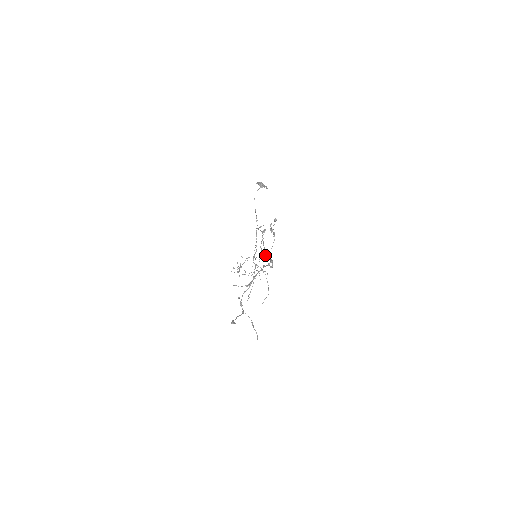
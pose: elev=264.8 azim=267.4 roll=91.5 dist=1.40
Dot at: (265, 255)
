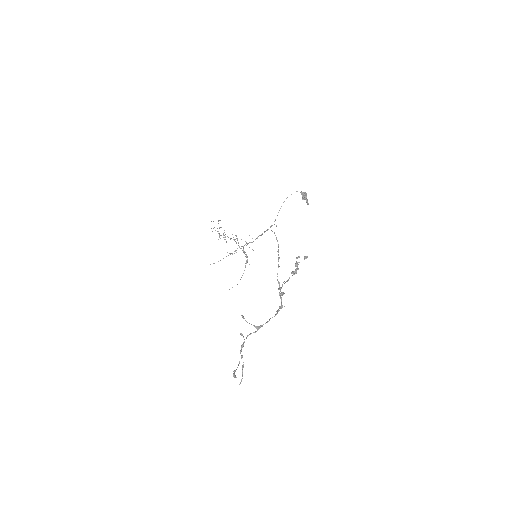
Dot at: (282, 294)
